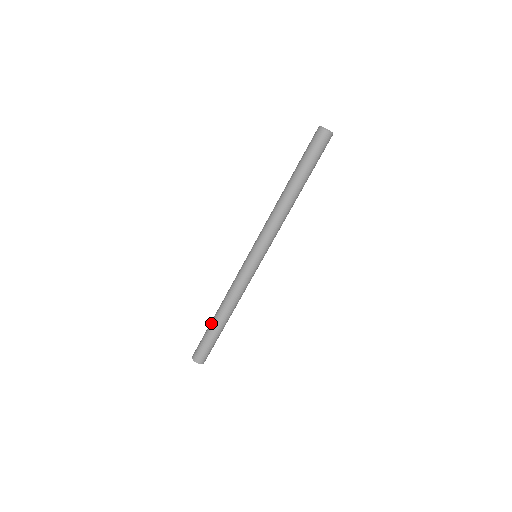
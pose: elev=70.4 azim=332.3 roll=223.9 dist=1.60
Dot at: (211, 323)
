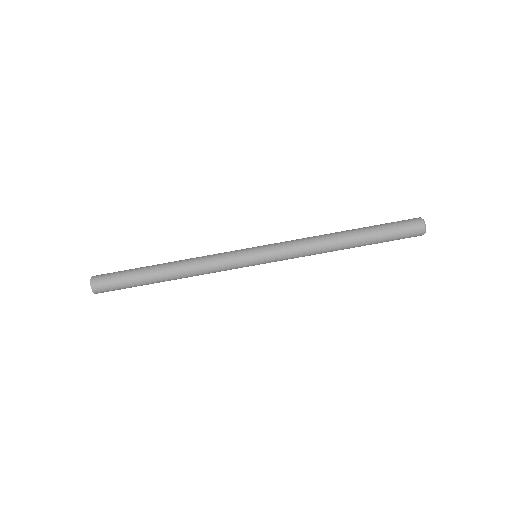
Dot at: (148, 271)
